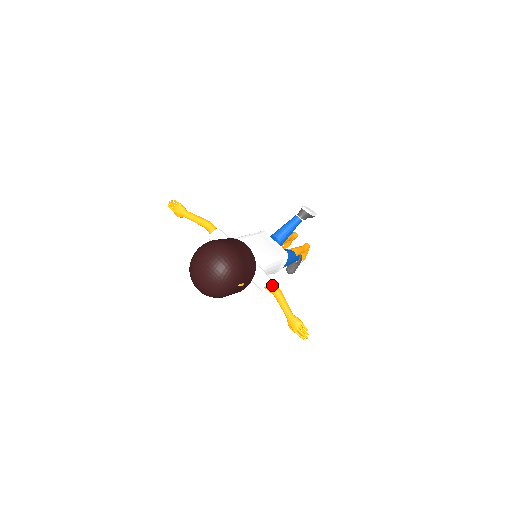
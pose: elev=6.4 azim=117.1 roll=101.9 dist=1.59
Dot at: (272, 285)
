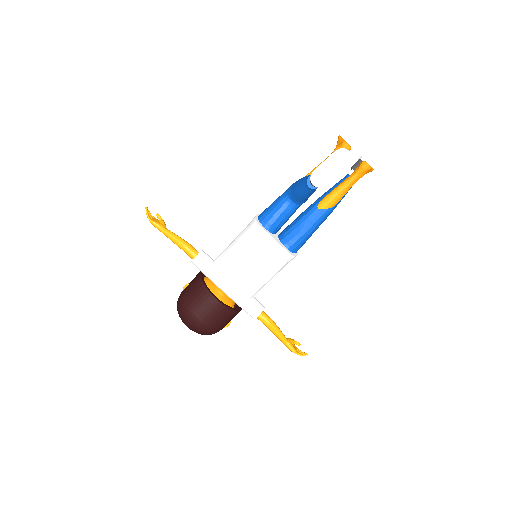
Dot at: (260, 320)
